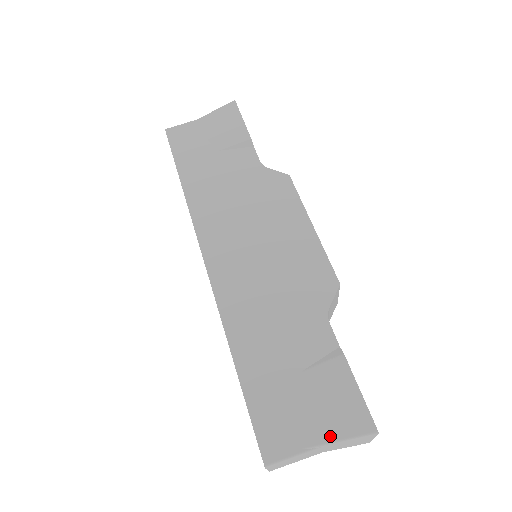
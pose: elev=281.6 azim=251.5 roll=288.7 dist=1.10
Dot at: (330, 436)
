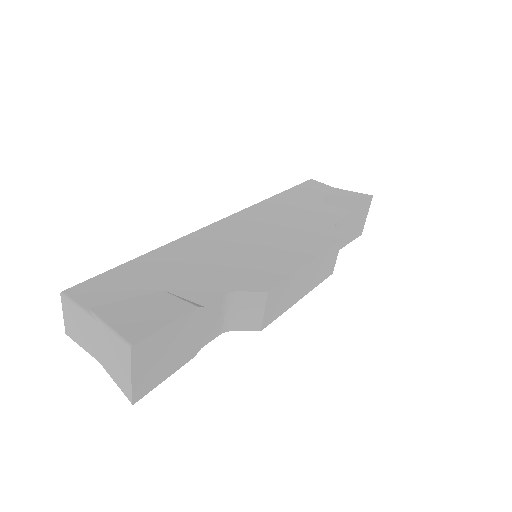
Dot at: (110, 320)
